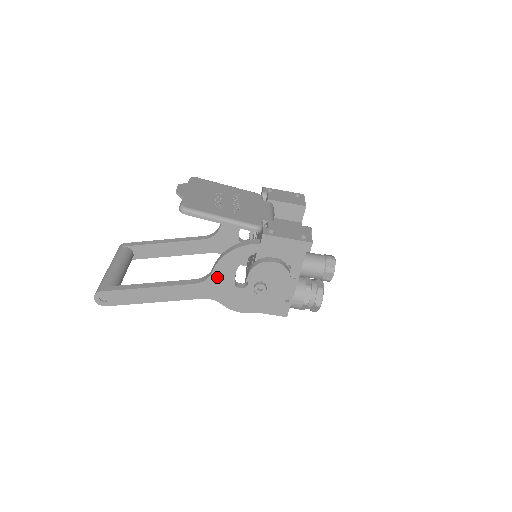
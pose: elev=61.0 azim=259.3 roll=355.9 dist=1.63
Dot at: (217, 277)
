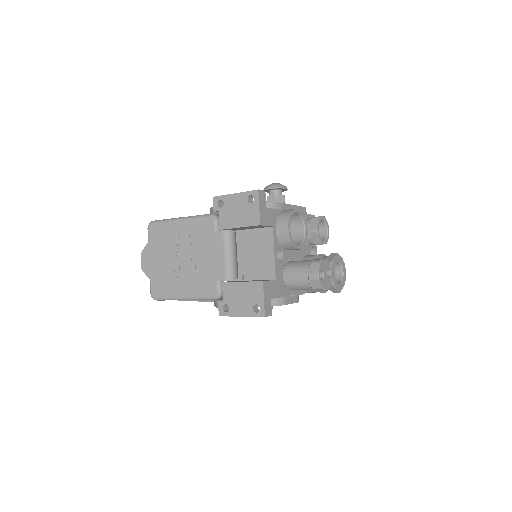
Dot at: occluded
